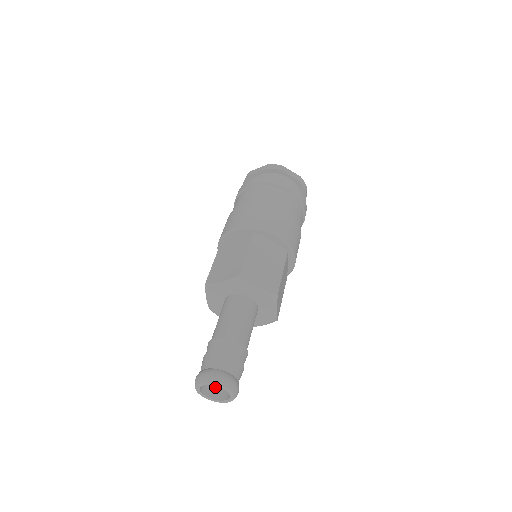
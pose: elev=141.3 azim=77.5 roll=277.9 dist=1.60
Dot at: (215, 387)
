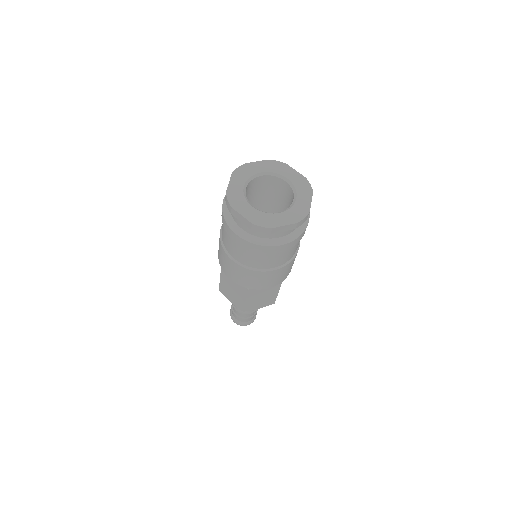
Dot at: occluded
